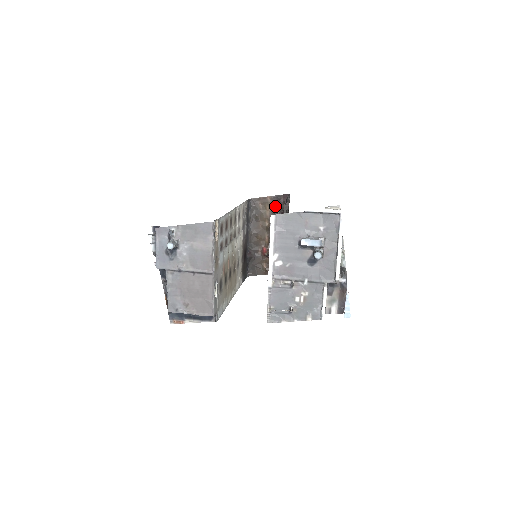
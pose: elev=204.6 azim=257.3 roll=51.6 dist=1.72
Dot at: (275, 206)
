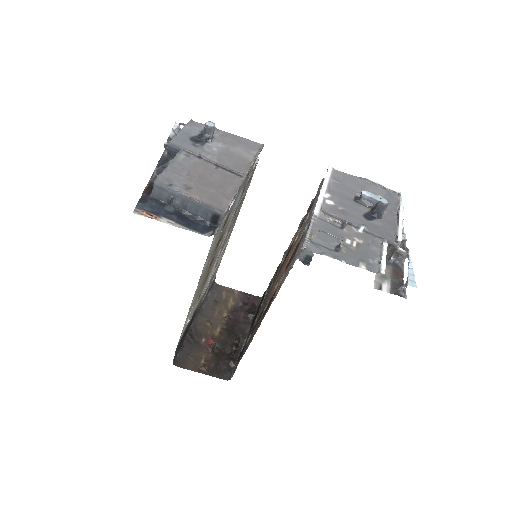
Dot at: (241, 302)
